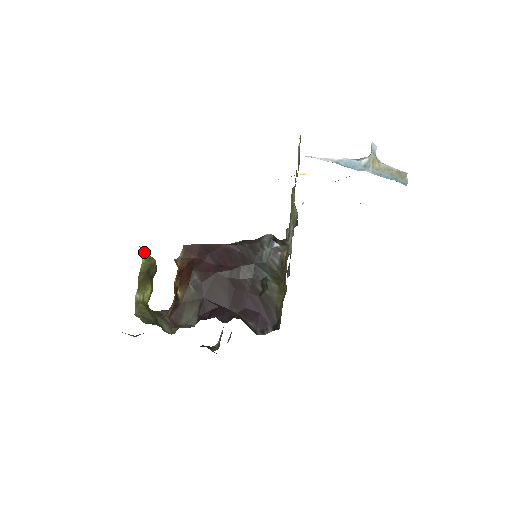
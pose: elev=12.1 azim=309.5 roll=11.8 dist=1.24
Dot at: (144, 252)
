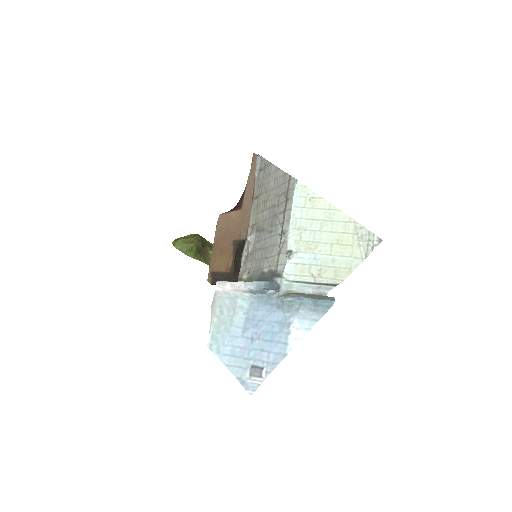
Dot at: (184, 252)
